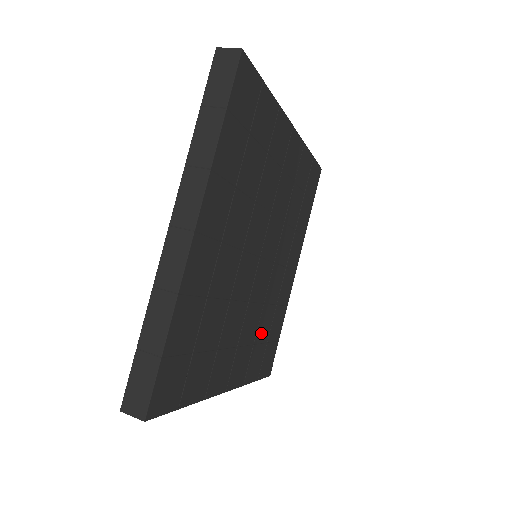
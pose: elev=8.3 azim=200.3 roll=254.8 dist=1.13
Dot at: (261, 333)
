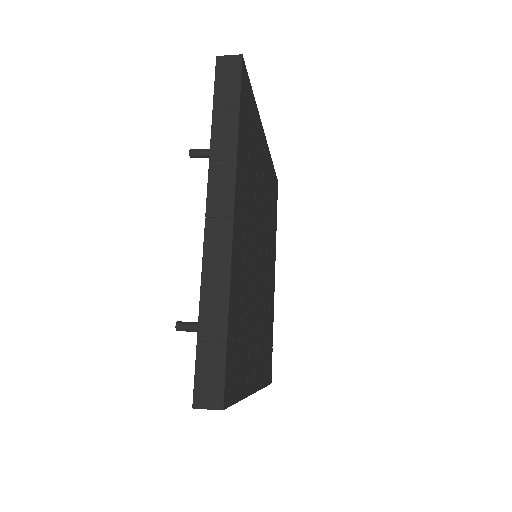
Dot at: (265, 336)
